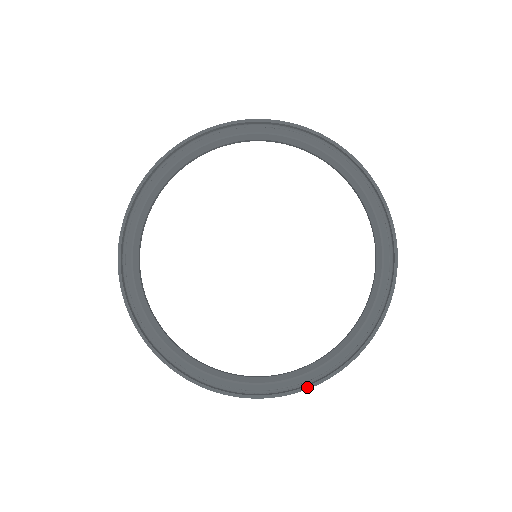
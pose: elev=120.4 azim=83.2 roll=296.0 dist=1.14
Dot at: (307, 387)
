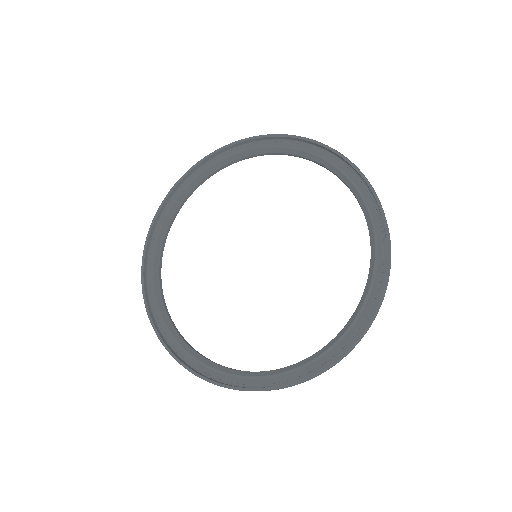
Dot at: (207, 379)
